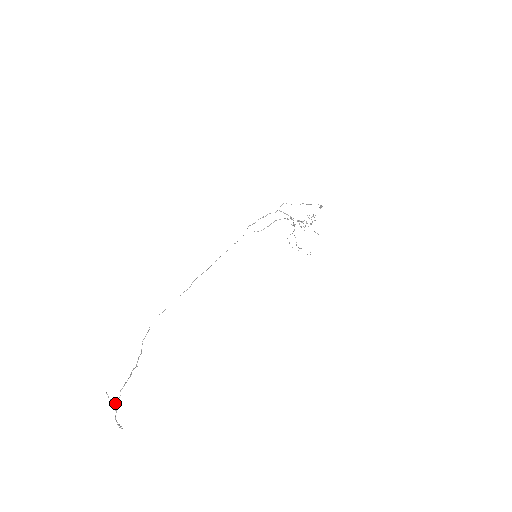
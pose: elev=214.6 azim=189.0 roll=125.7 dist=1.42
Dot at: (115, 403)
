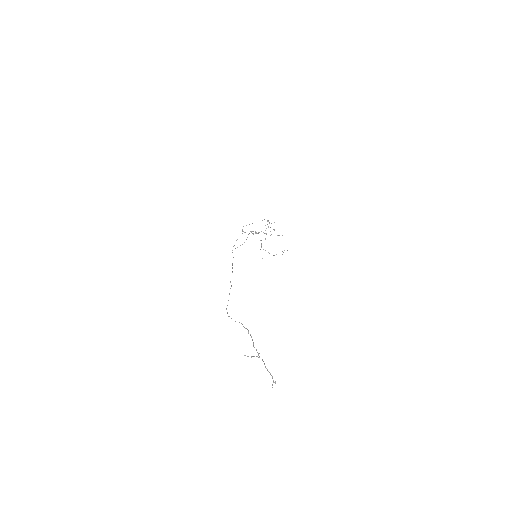
Dot at: (258, 357)
